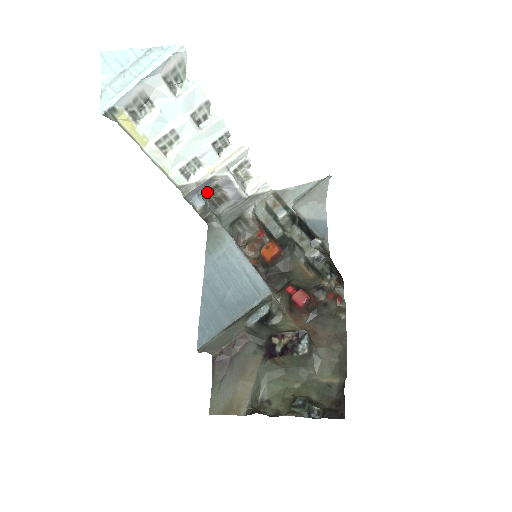
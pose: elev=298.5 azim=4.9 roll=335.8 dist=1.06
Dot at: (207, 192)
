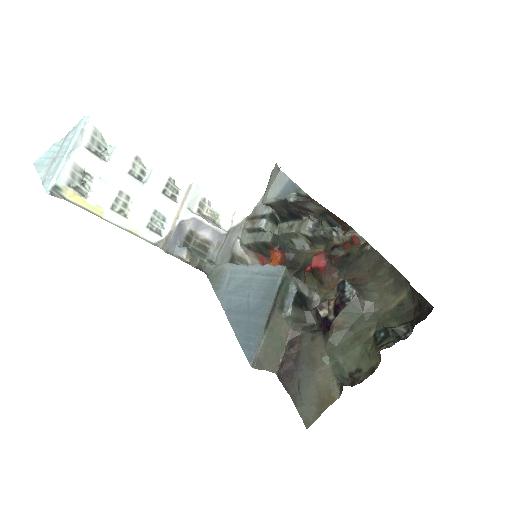
Dot at: (186, 242)
